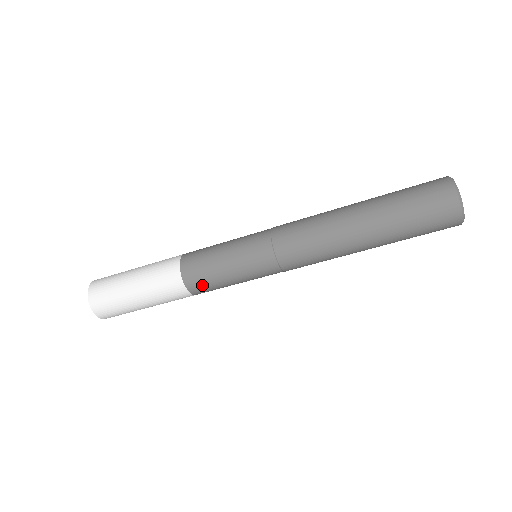
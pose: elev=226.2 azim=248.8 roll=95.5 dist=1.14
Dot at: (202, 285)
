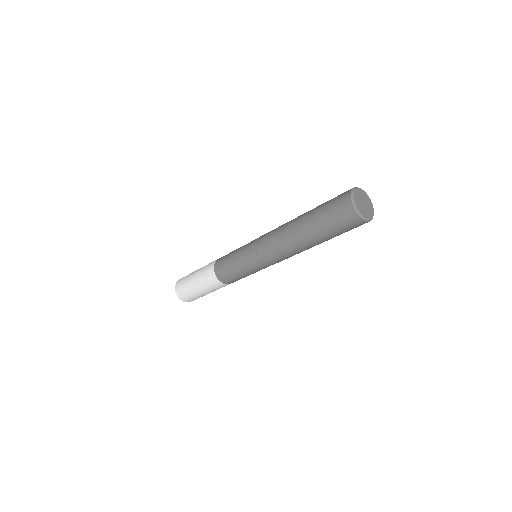
Dot at: occluded
